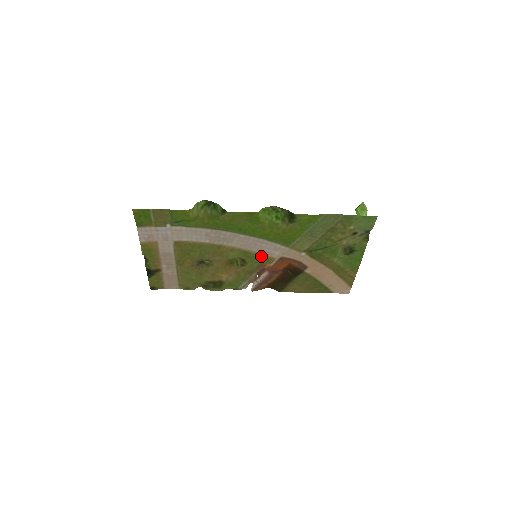
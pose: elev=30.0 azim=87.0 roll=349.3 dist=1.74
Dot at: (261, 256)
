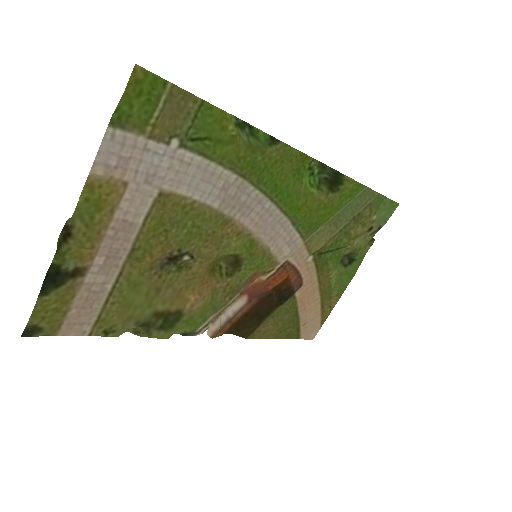
Dot at: (266, 255)
